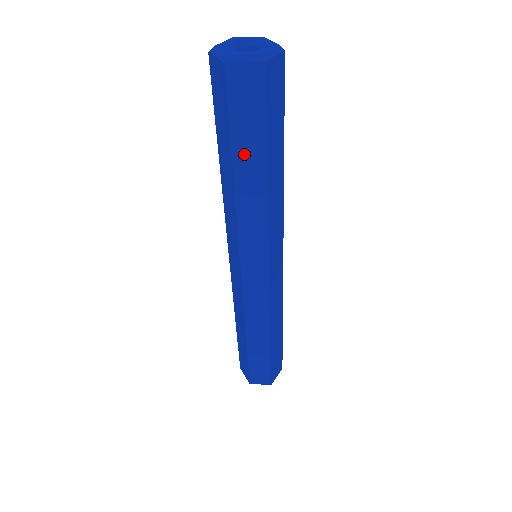
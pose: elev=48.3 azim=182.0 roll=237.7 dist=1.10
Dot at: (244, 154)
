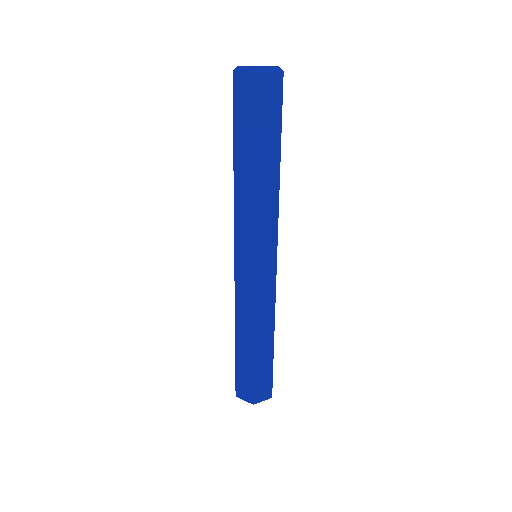
Dot at: (242, 146)
